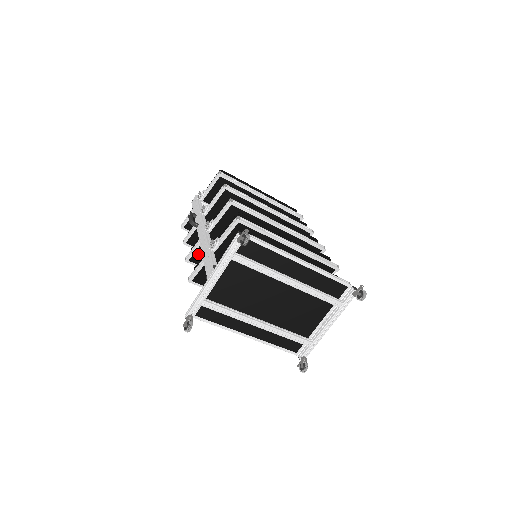
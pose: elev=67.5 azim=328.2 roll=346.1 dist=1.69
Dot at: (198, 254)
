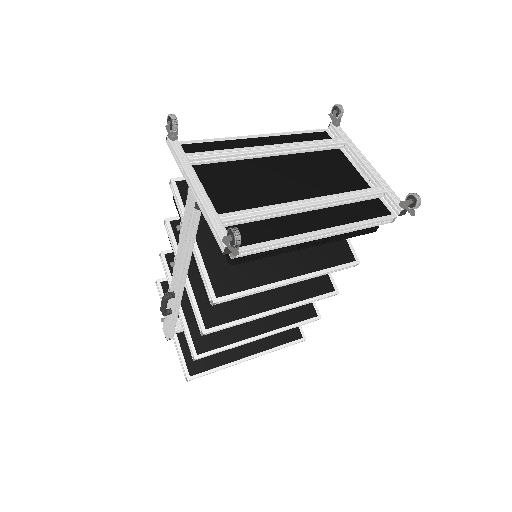
Dot at: (205, 310)
